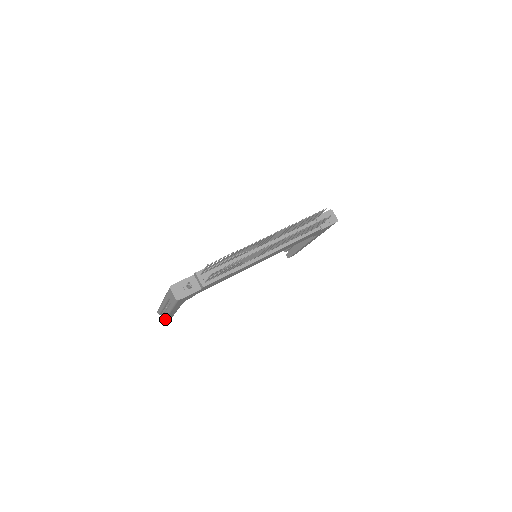
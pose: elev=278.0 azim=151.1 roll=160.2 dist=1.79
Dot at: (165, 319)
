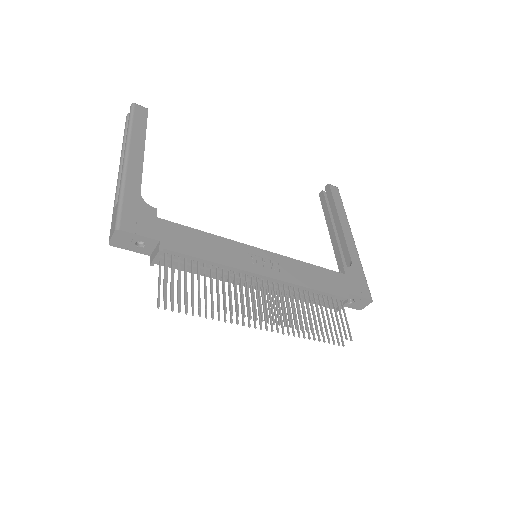
Dot at: occluded
